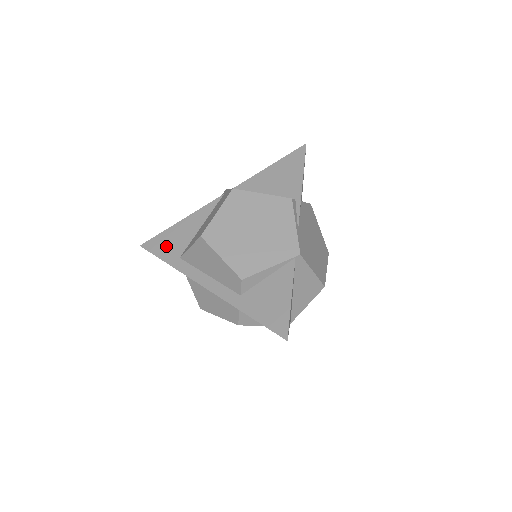
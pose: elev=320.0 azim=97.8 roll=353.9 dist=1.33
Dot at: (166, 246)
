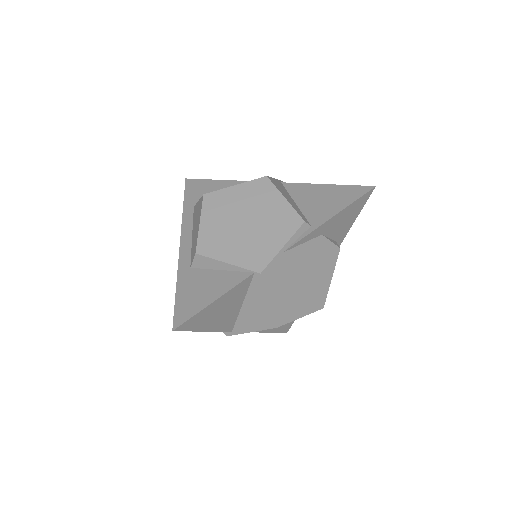
Dot at: (197, 191)
